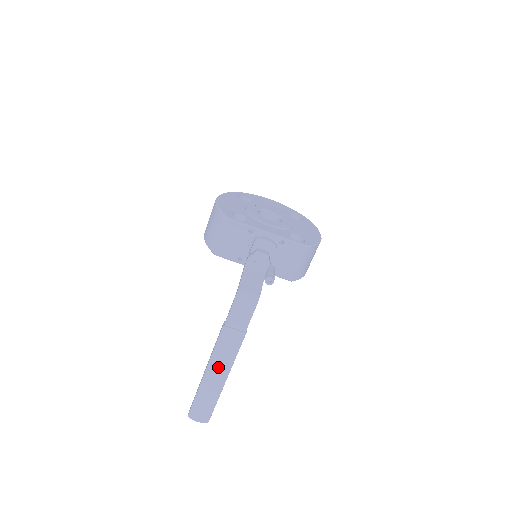
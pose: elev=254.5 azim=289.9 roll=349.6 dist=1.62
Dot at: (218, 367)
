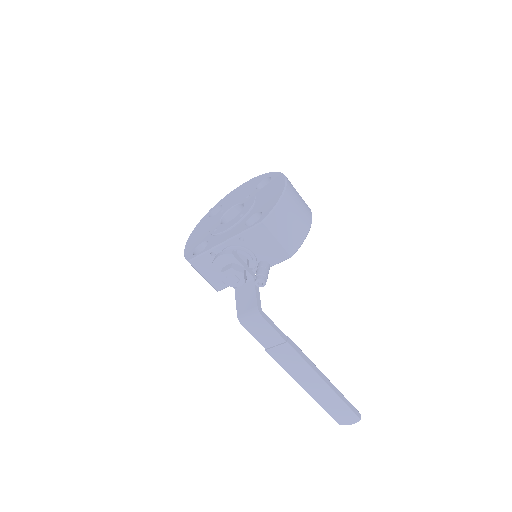
Dot at: (306, 379)
